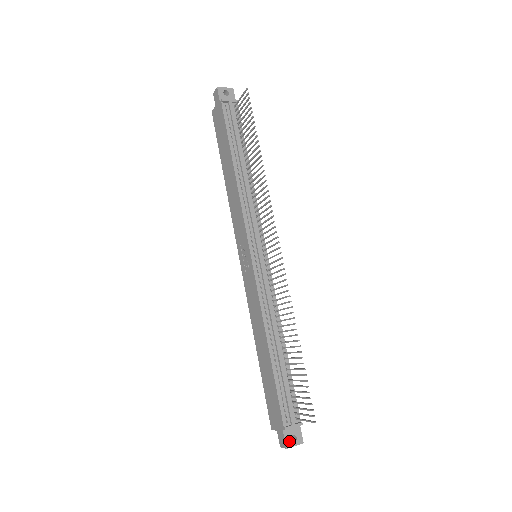
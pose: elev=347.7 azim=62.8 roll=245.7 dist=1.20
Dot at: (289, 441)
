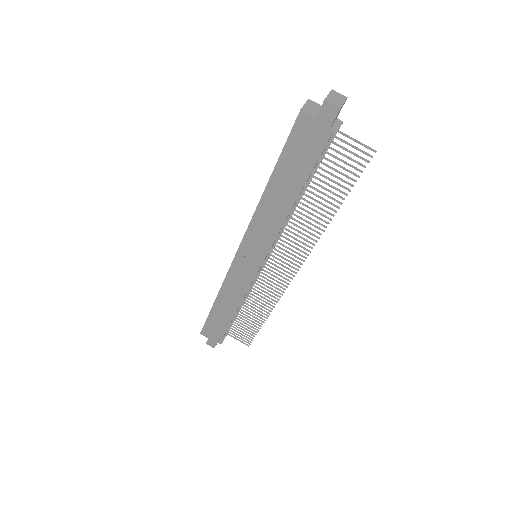
Dot at: occluded
